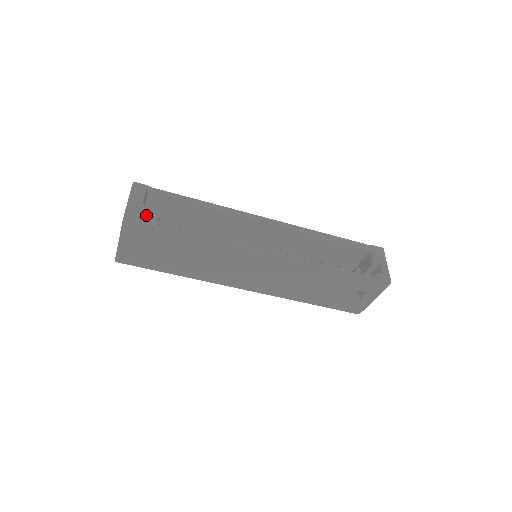
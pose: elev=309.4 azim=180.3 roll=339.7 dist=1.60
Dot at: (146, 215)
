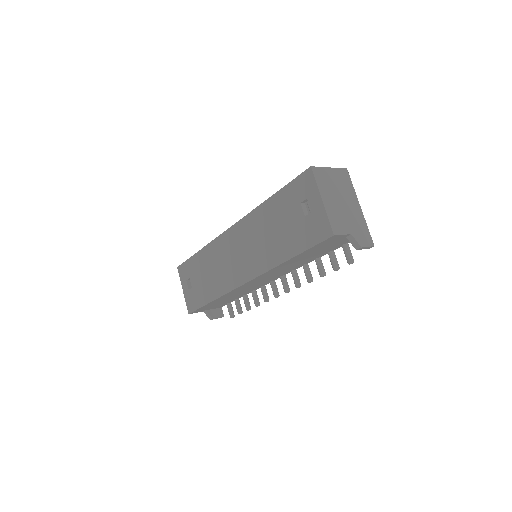
Dot at: occluded
